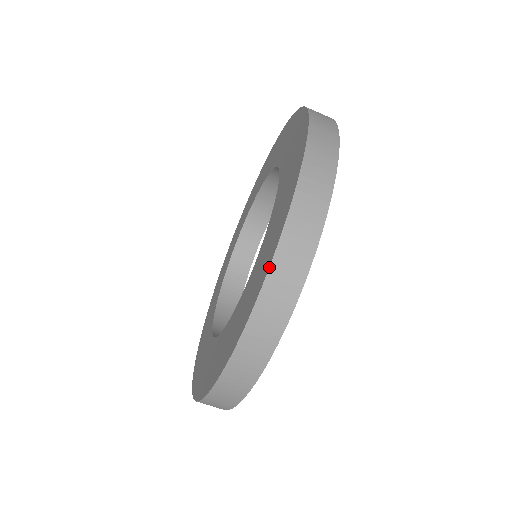
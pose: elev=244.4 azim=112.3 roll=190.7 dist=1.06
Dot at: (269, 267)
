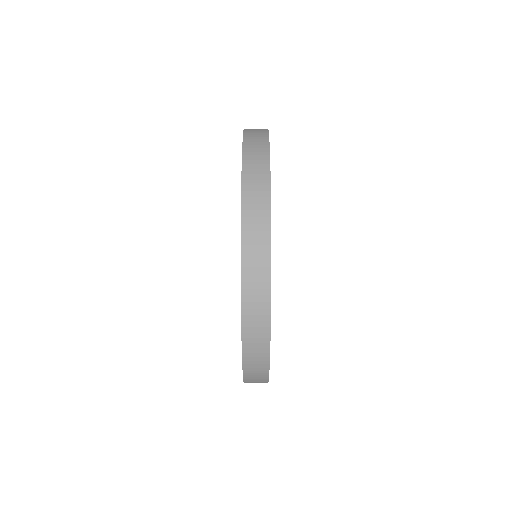
Dot at: (243, 379)
